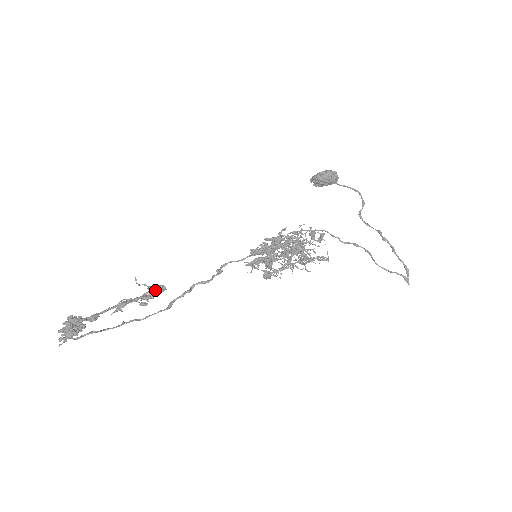
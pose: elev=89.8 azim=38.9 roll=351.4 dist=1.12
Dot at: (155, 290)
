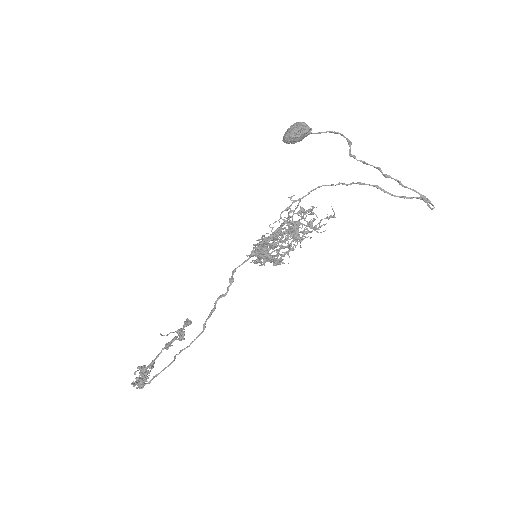
Dot at: (181, 333)
